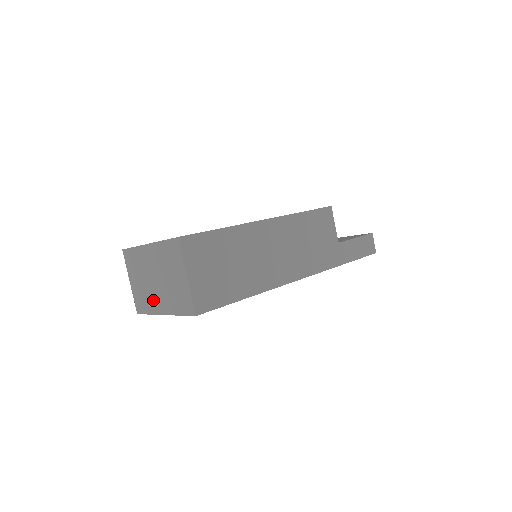
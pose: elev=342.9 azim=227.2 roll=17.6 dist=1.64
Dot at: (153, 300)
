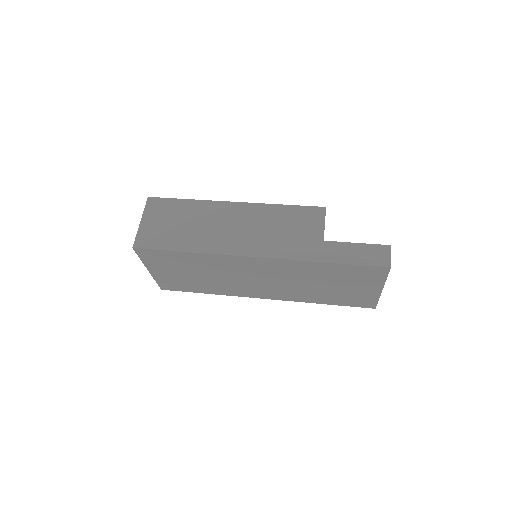
Dot at: occluded
